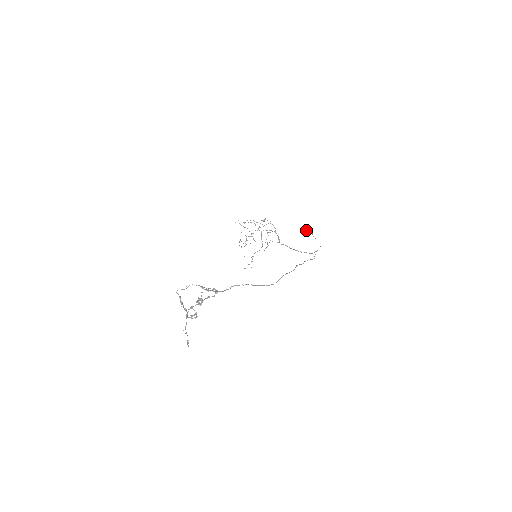
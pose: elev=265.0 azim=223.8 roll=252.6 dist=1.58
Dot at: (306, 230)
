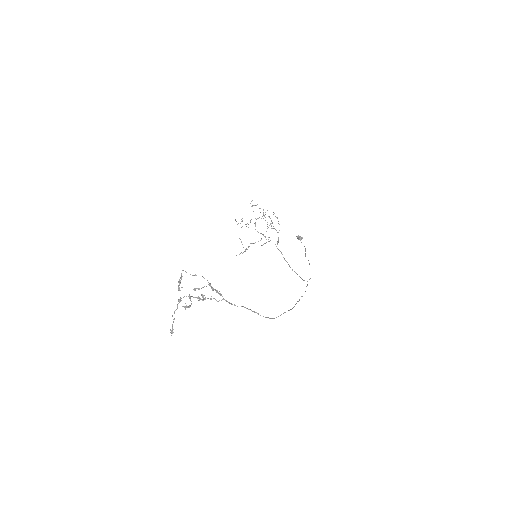
Dot at: occluded
